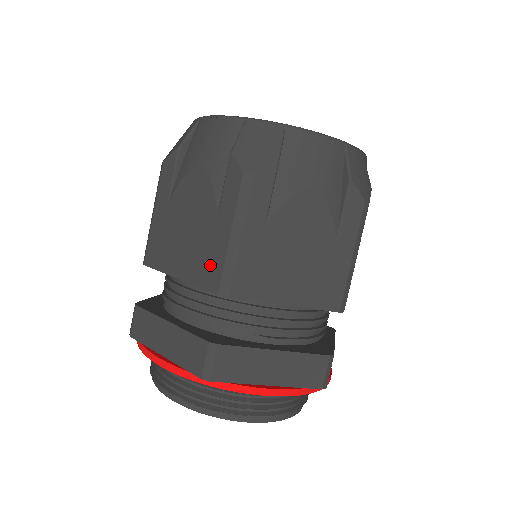
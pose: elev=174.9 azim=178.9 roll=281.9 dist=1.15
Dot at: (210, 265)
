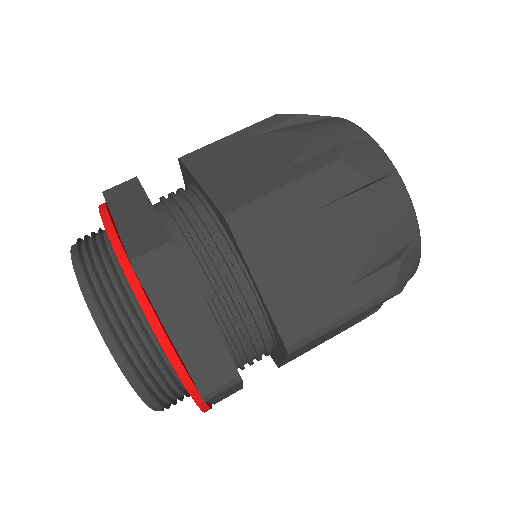
Dot at: (240, 193)
